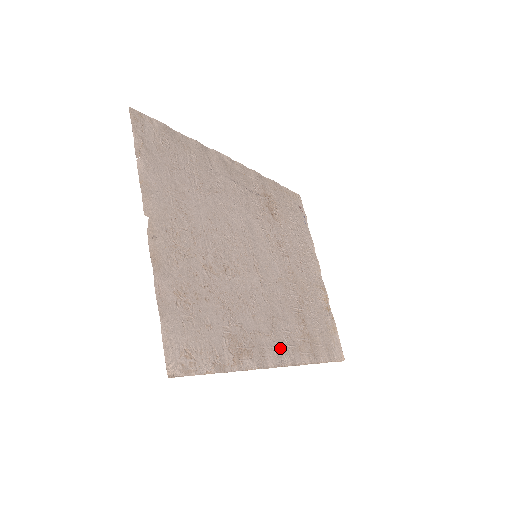
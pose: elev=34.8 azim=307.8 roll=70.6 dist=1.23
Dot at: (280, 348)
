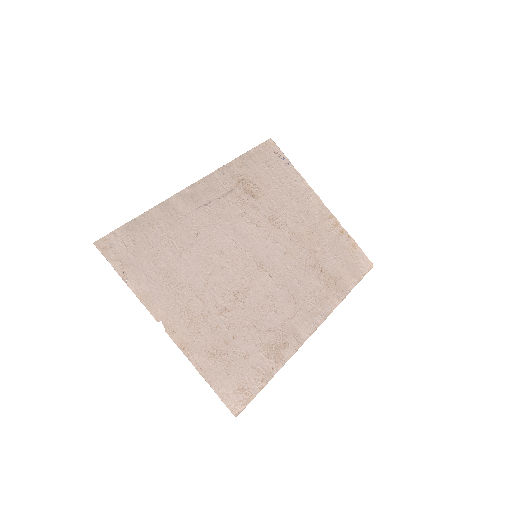
Dot at: (309, 315)
